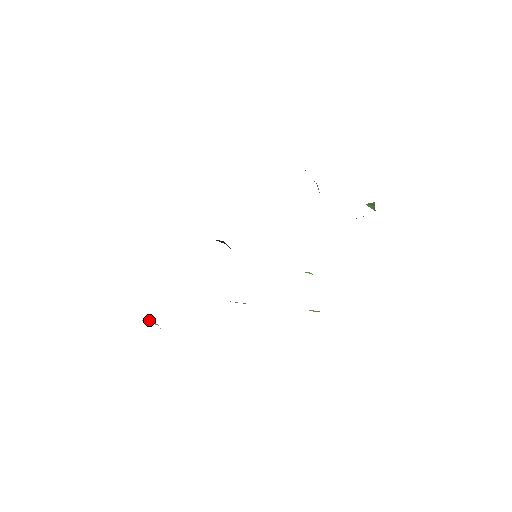
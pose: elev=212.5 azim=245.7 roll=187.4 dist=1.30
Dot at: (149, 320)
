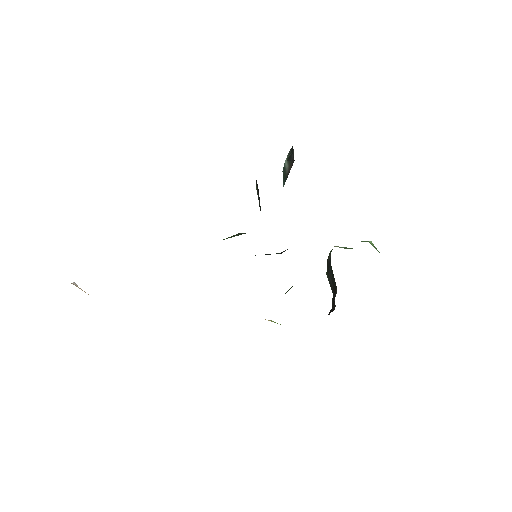
Dot at: (76, 284)
